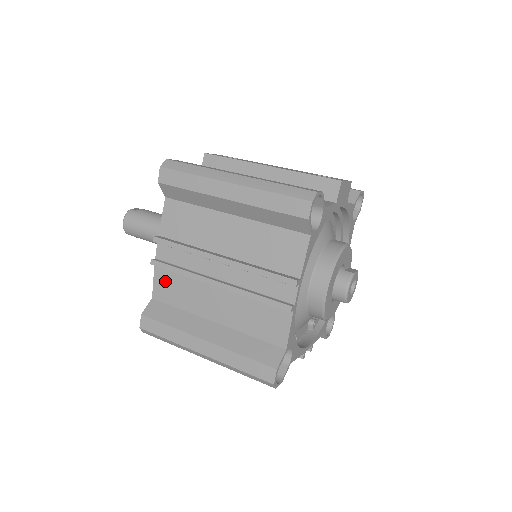
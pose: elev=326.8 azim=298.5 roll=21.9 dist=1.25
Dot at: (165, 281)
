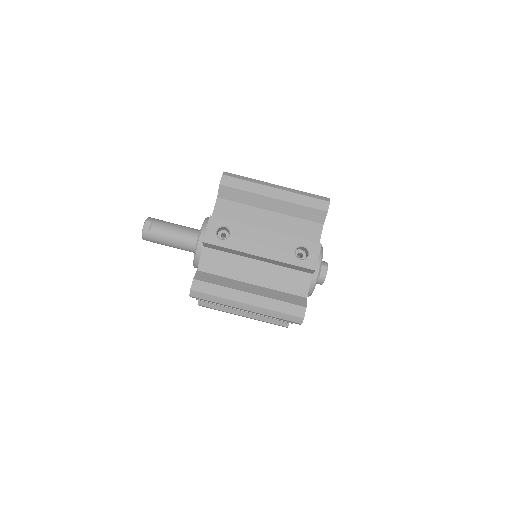
Dot at: occluded
